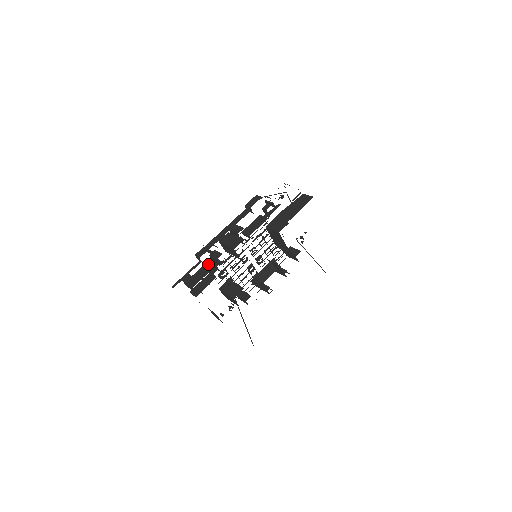
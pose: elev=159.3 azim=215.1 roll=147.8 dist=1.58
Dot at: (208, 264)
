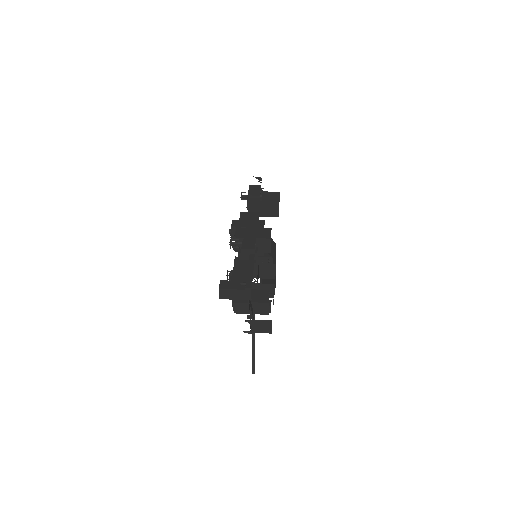
Dot at: (240, 264)
